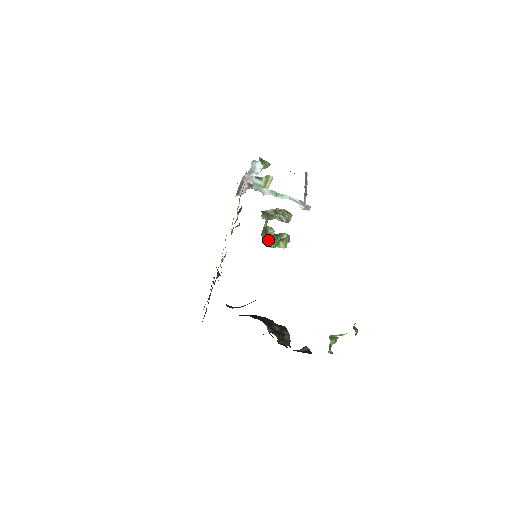
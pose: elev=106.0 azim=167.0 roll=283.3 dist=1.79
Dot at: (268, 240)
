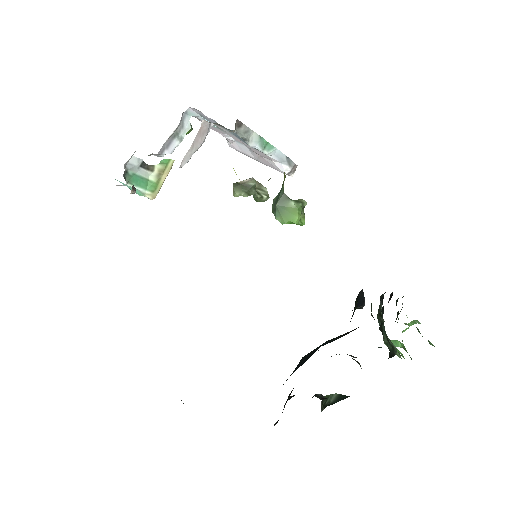
Dot at: (294, 209)
